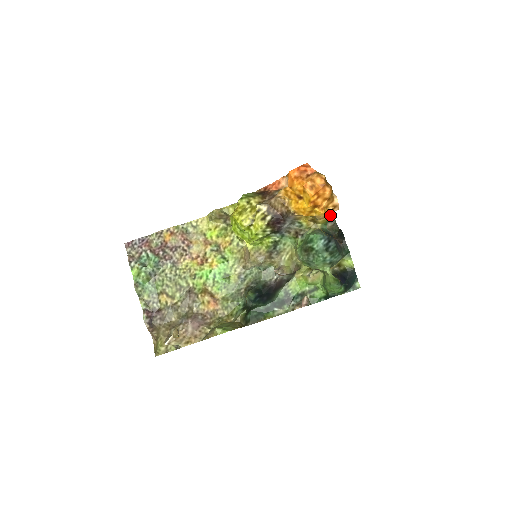
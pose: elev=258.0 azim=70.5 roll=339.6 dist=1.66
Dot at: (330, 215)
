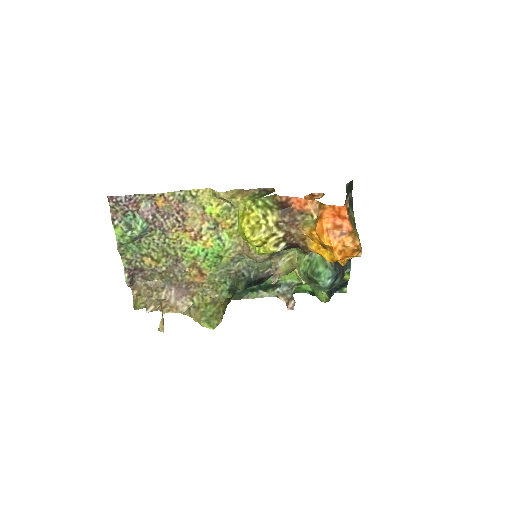
Dot at: occluded
